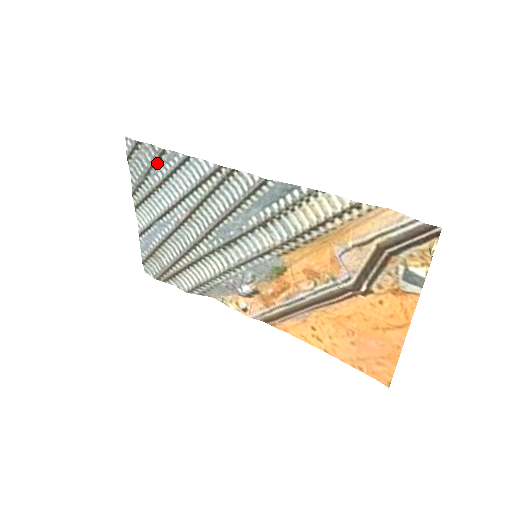
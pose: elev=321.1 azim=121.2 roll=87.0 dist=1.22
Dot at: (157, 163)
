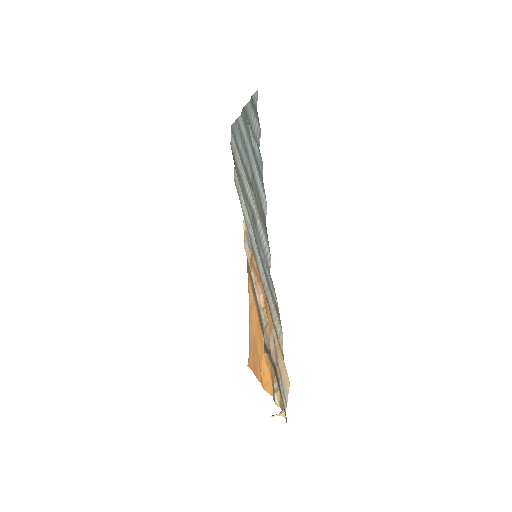
Dot at: (256, 140)
